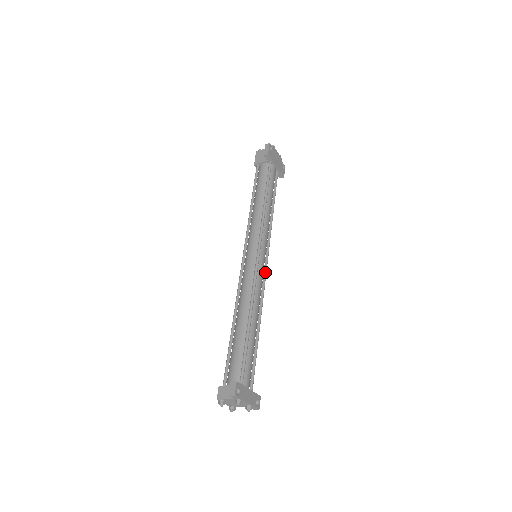
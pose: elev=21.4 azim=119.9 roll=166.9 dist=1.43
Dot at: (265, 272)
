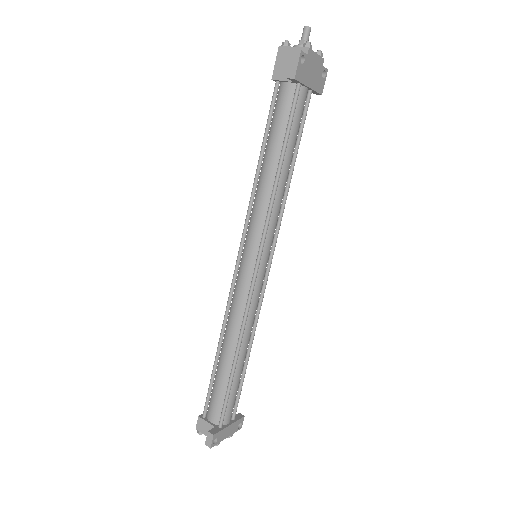
Dot at: (266, 280)
